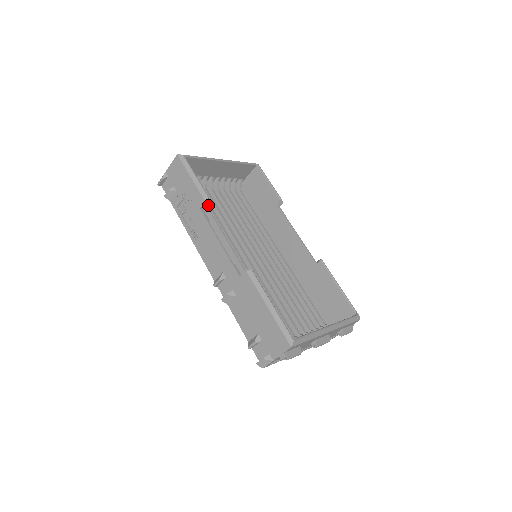
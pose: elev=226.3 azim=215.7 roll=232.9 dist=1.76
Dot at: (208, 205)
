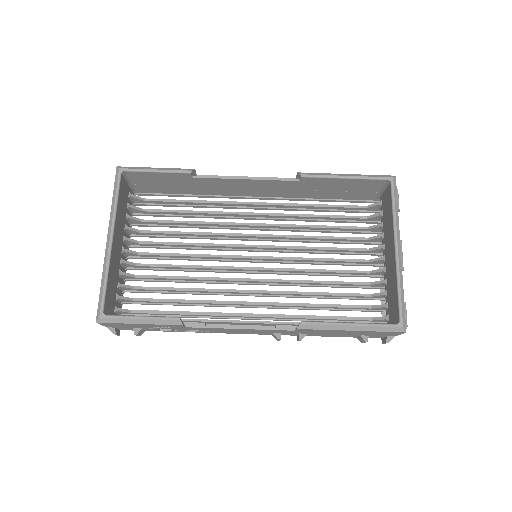
Dot at: (164, 279)
